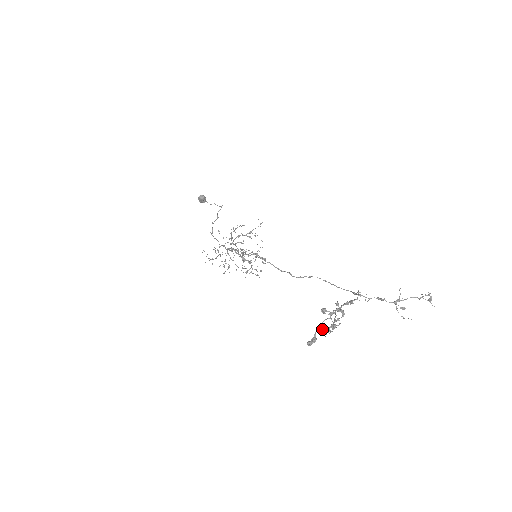
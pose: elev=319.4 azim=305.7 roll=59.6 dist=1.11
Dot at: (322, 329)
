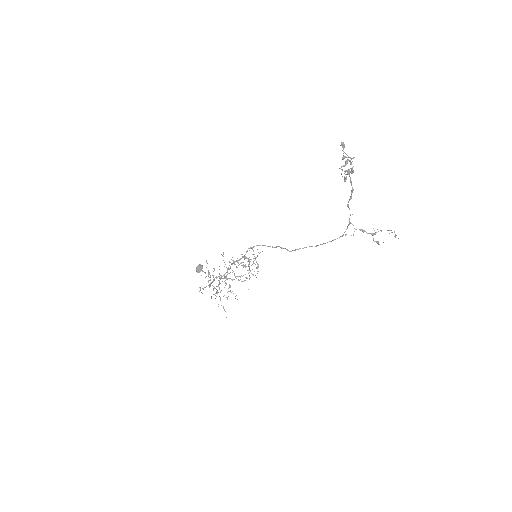
Dot at: occluded
